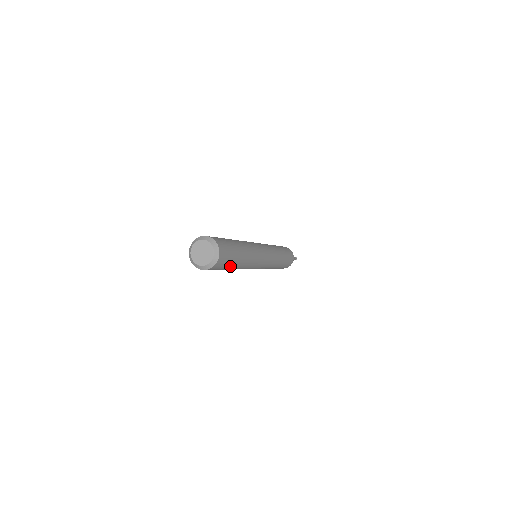
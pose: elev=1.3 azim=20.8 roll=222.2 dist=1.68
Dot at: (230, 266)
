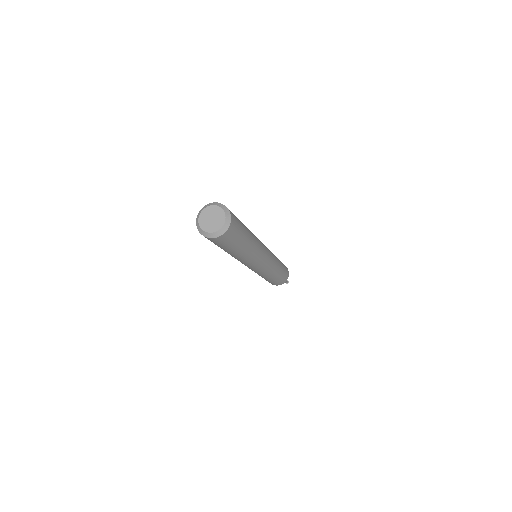
Dot at: (243, 236)
